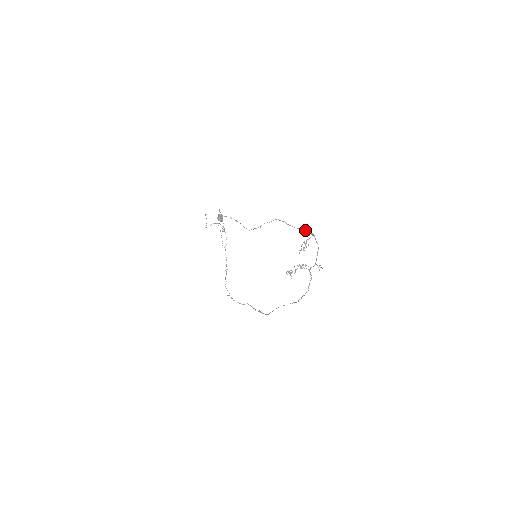
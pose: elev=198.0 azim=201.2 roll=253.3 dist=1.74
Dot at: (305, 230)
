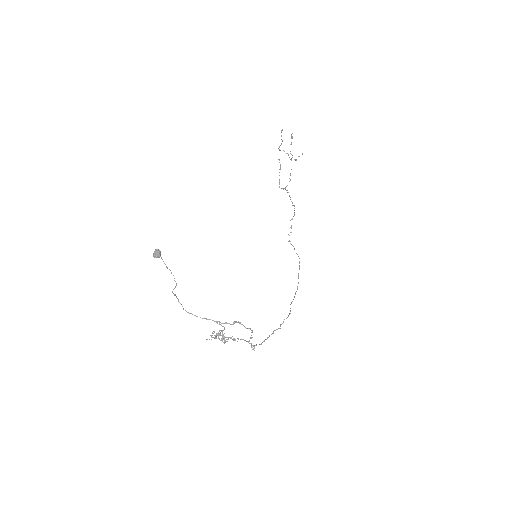
Dot at: (216, 322)
